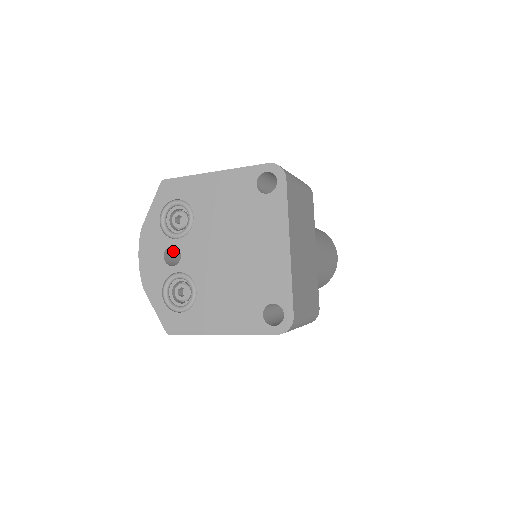
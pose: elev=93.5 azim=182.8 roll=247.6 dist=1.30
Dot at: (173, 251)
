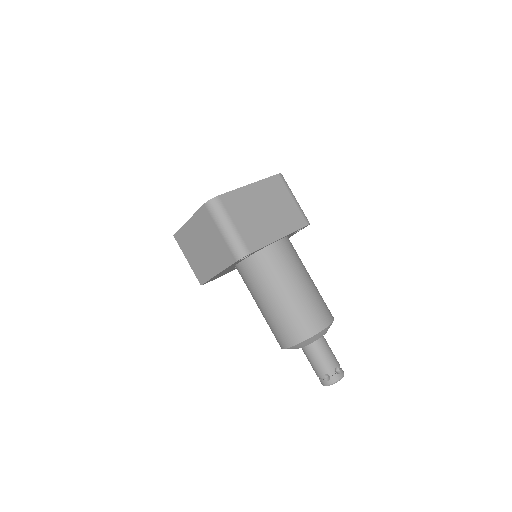
Dot at: occluded
